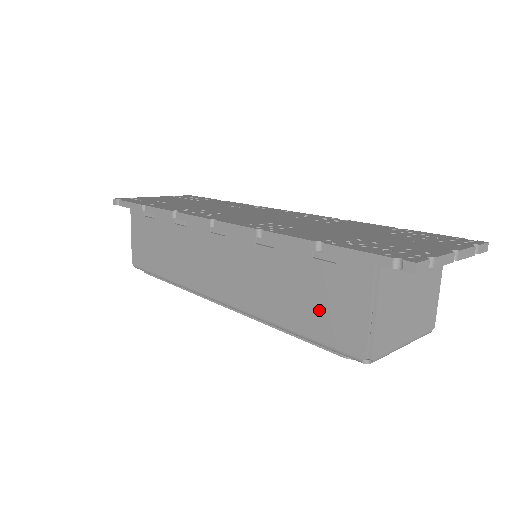
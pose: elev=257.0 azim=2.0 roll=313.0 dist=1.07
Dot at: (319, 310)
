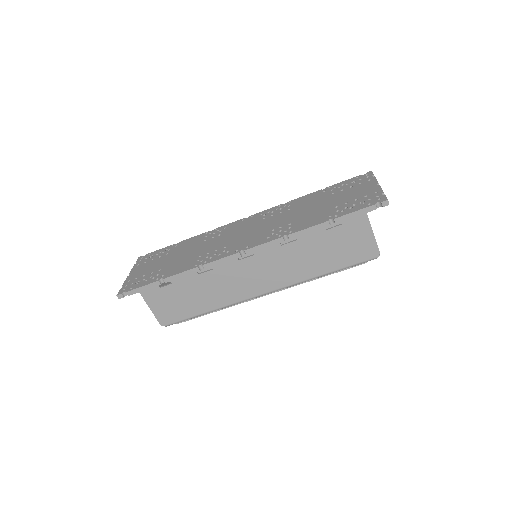
Dot at: (342, 252)
